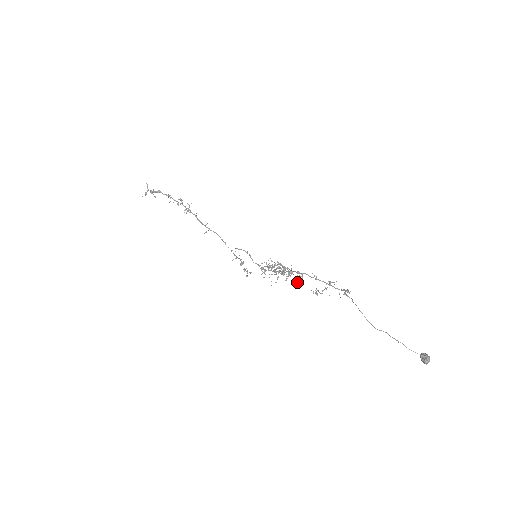
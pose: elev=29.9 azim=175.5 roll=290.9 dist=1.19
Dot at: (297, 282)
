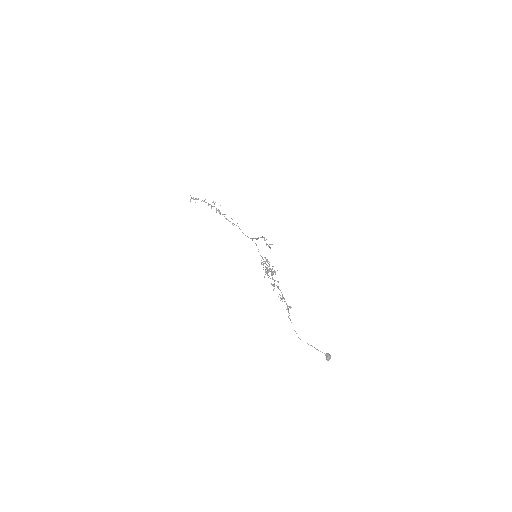
Dot at: (273, 286)
